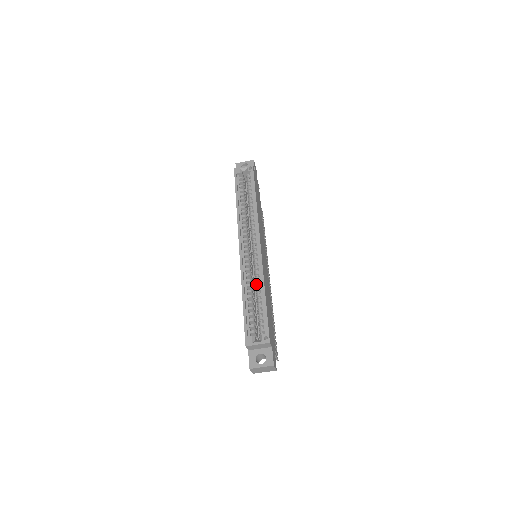
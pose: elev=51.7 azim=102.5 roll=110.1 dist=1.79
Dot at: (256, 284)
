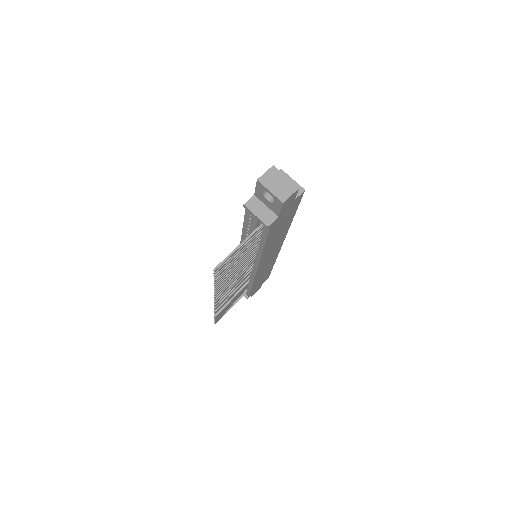
Dot at: occluded
